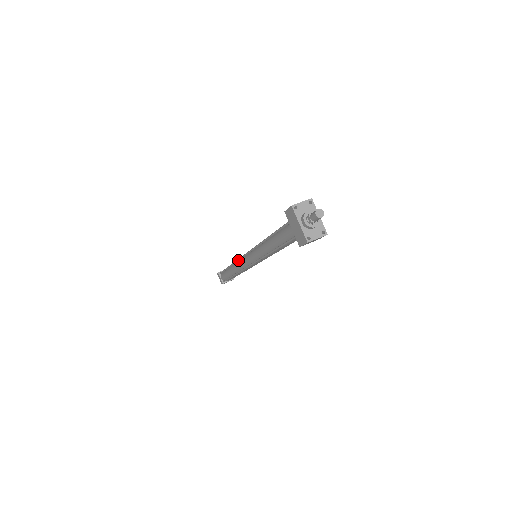
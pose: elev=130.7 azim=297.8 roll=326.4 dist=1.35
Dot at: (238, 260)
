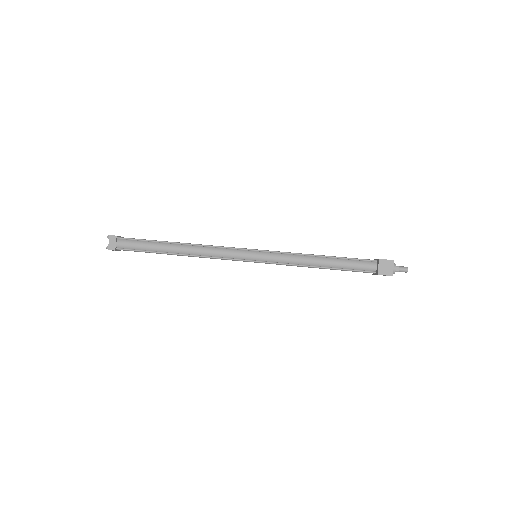
Dot at: occluded
